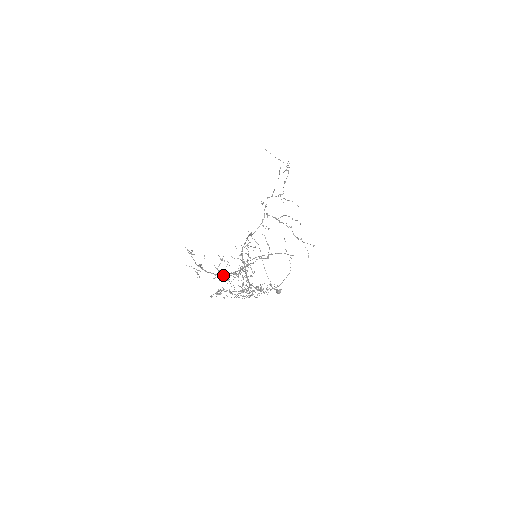
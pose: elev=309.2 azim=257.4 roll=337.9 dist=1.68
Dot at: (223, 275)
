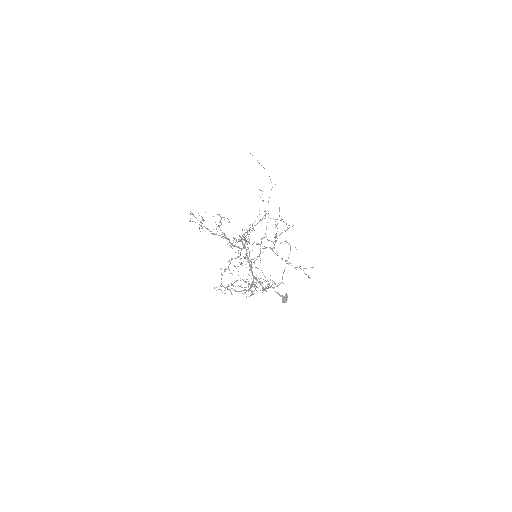
Dot at: occluded
